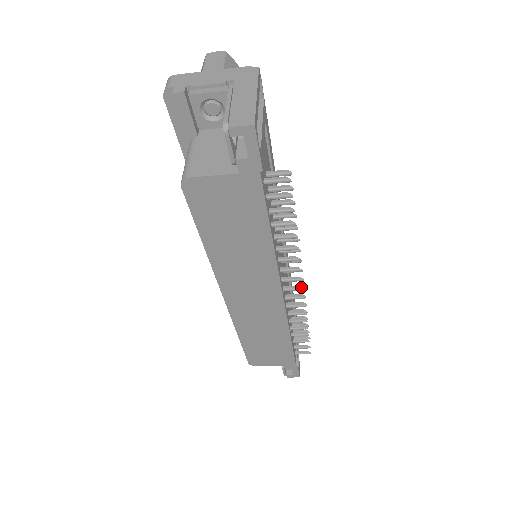
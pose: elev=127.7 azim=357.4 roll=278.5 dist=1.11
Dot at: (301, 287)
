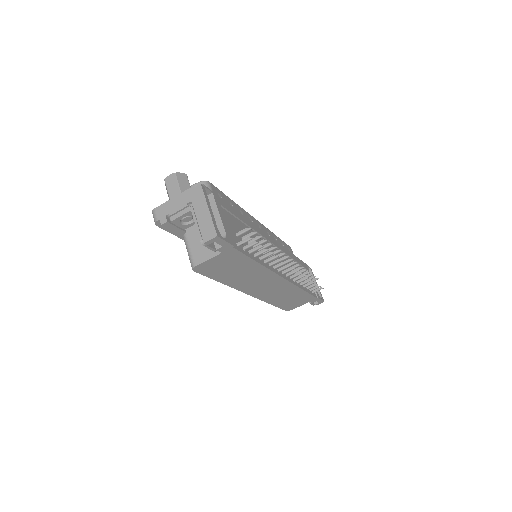
Dot at: (293, 268)
